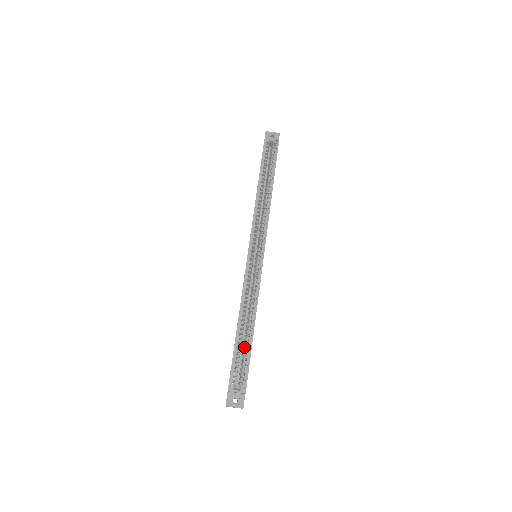
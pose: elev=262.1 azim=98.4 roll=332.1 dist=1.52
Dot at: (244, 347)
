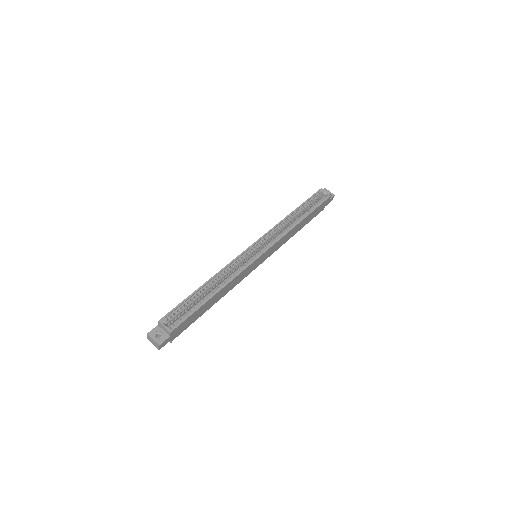
Dot at: (197, 304)
